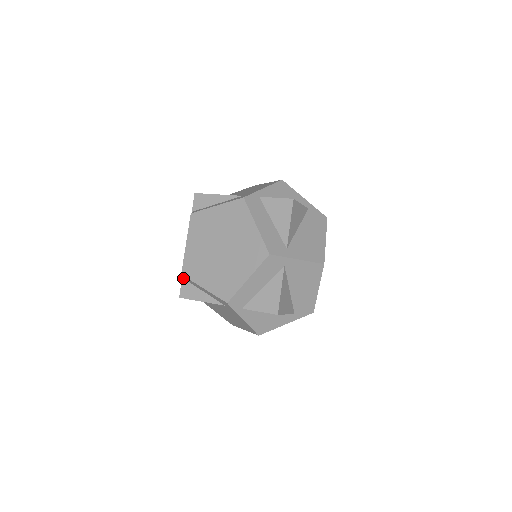
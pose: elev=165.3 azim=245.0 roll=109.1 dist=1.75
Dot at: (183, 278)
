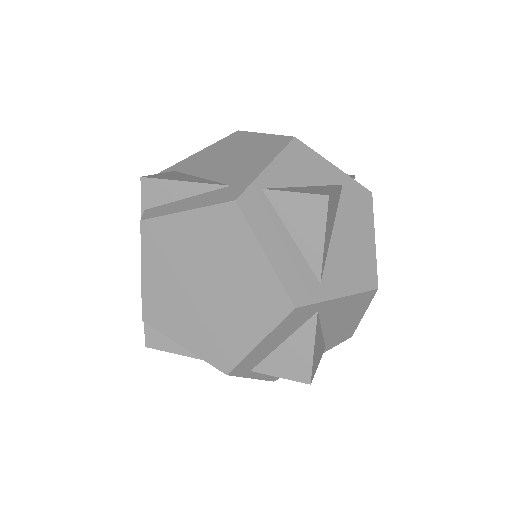
Dot at: occluded
